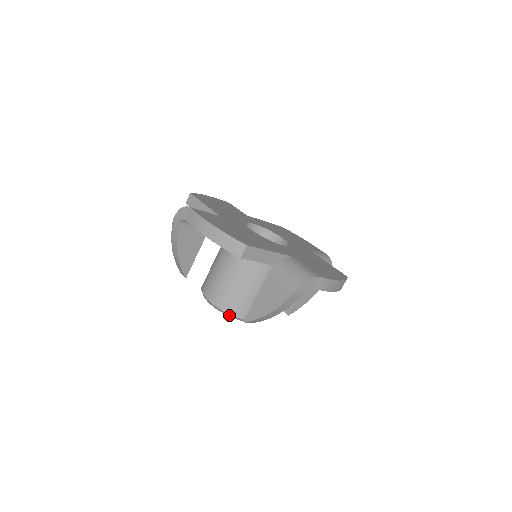
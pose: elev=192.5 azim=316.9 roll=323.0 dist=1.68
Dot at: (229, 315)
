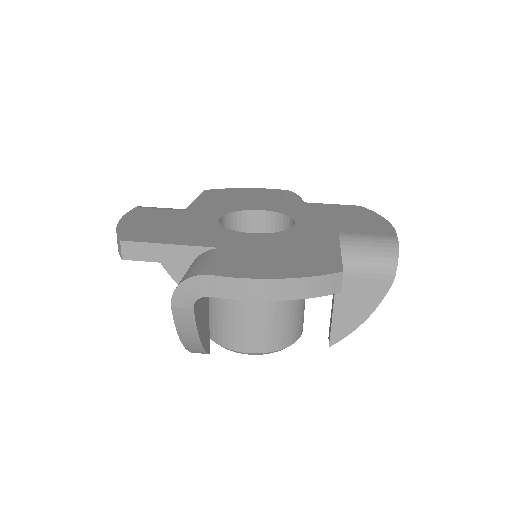
Dot at: occluded
